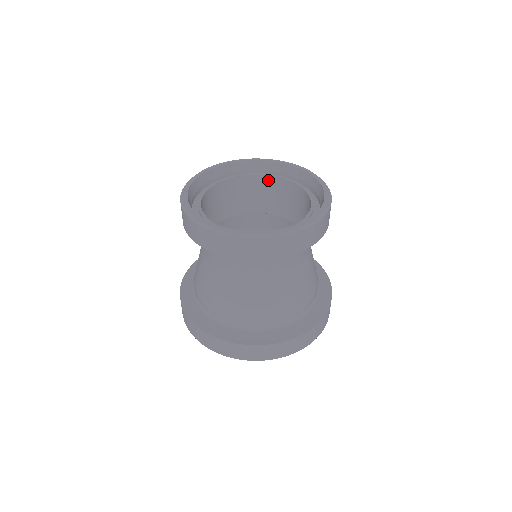
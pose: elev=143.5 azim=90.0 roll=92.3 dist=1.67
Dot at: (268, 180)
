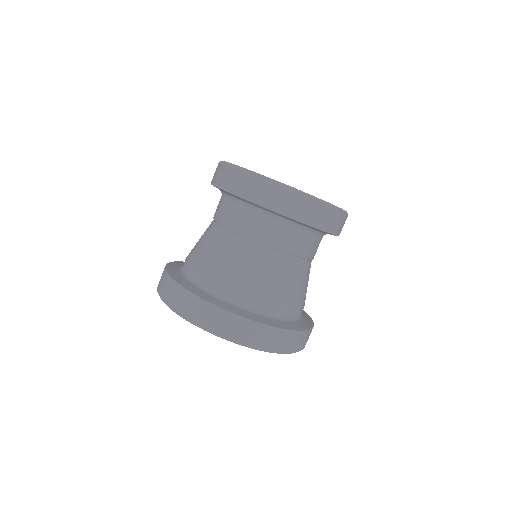
Dot at: occluded
